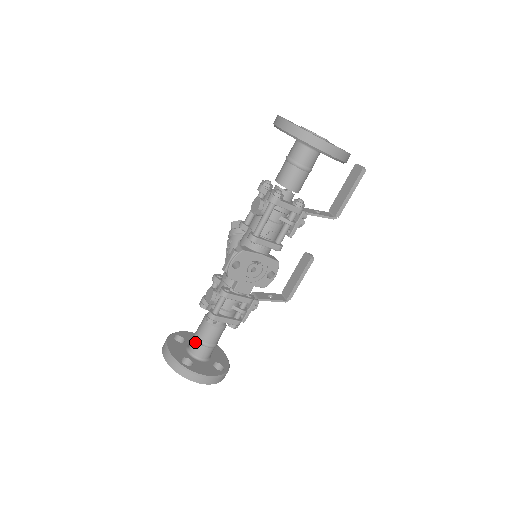
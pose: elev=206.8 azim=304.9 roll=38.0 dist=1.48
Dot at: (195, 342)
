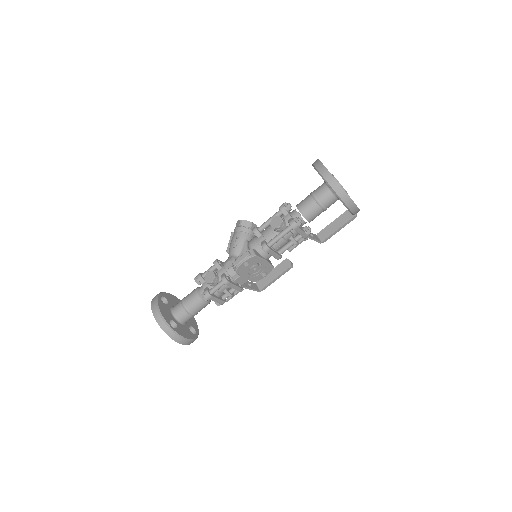
Dot at: (182, 309)
